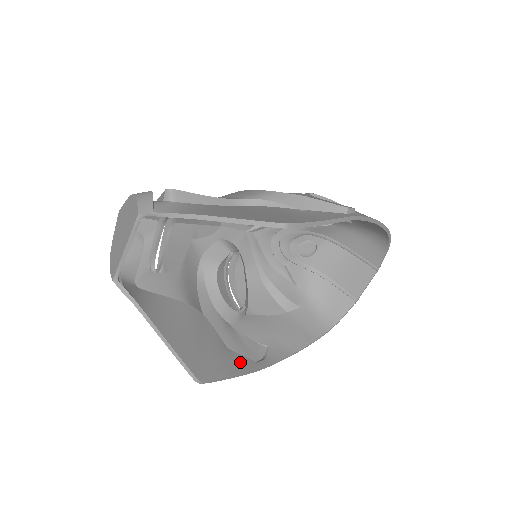
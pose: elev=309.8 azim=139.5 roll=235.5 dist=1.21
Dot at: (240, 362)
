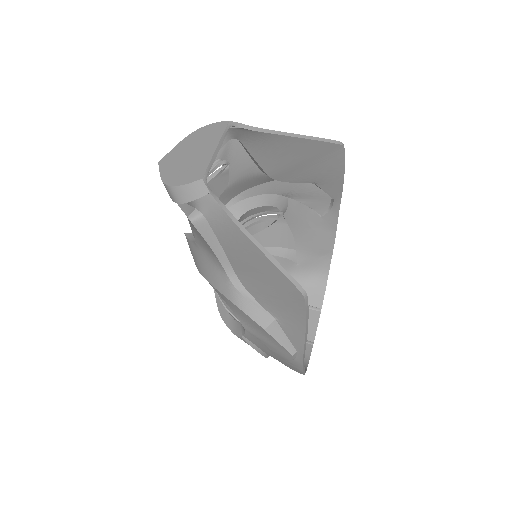
Dot at: occluded
